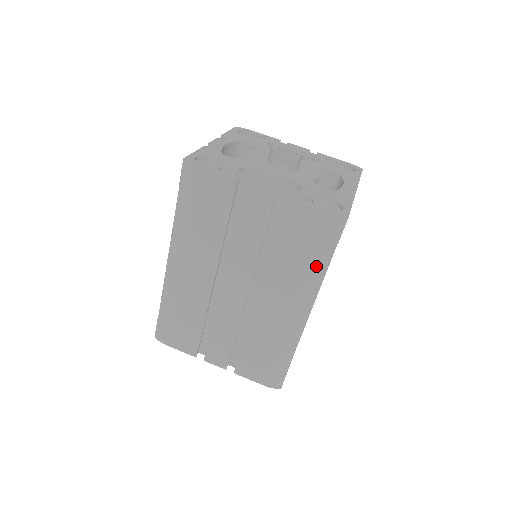
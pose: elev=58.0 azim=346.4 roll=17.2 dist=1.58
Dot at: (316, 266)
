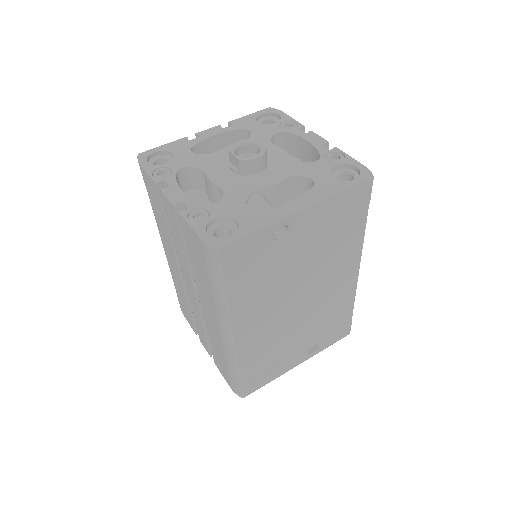
Dot at: (215, 292)
